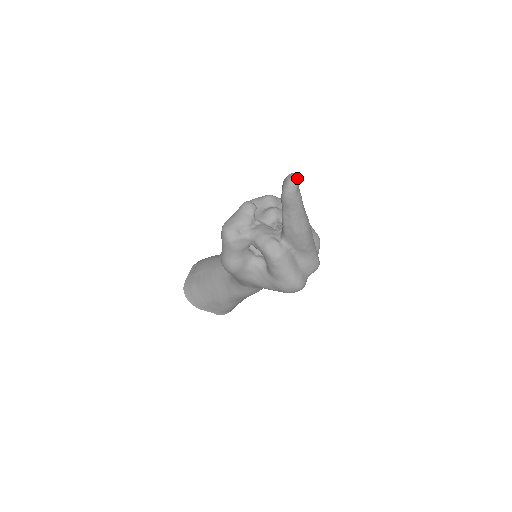
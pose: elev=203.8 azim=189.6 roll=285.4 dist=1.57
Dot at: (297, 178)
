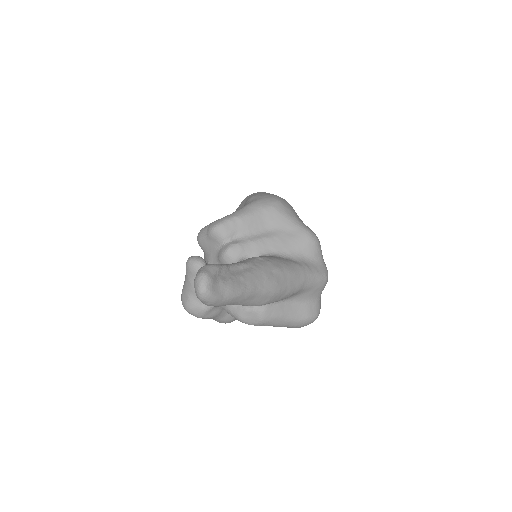
Dot at: (206, 285)
